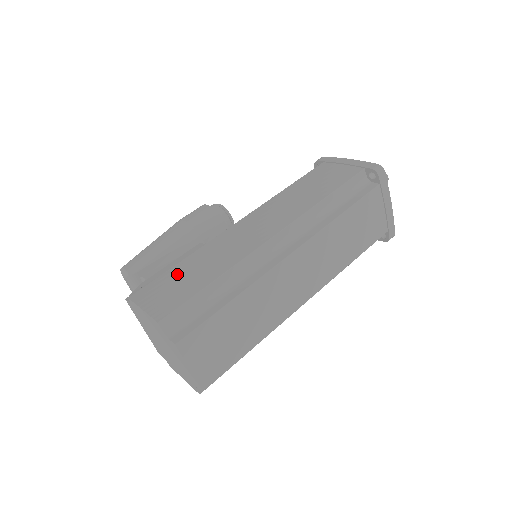
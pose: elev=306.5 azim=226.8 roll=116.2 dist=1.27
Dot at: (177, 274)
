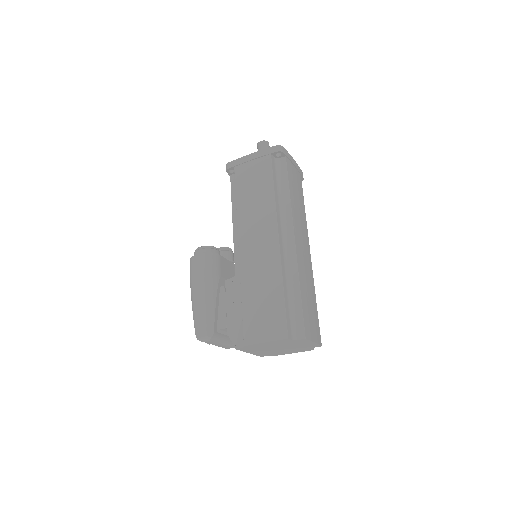
Dot at: (254, 308)
